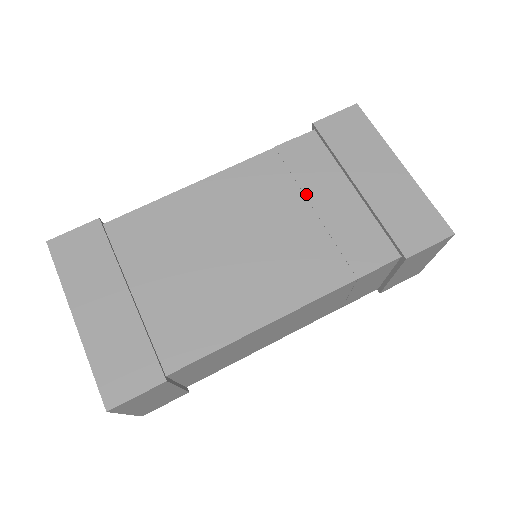
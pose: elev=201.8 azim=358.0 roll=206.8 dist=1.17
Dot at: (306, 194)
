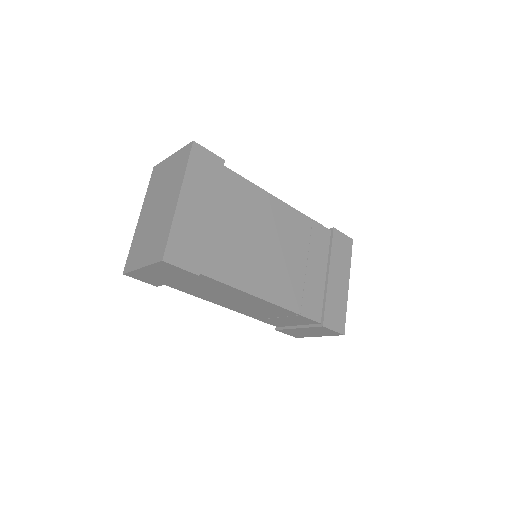
Dot at: (309, 255)
